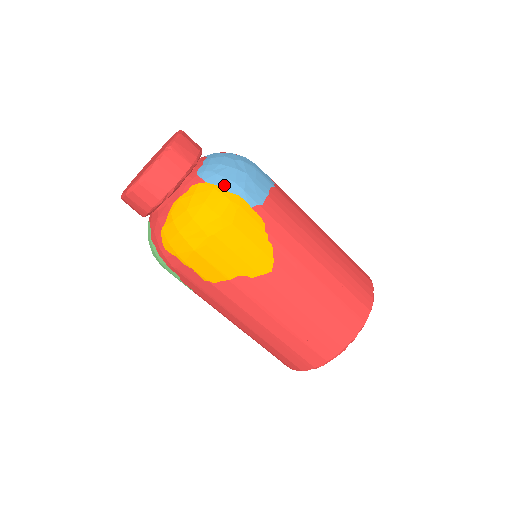
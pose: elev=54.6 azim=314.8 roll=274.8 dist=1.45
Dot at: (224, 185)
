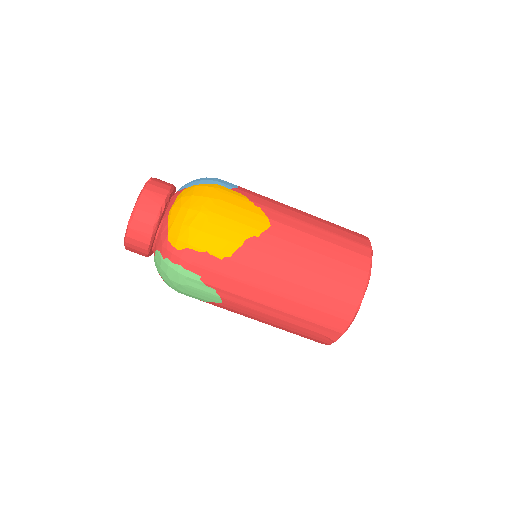
Dot at: (202, 183)
